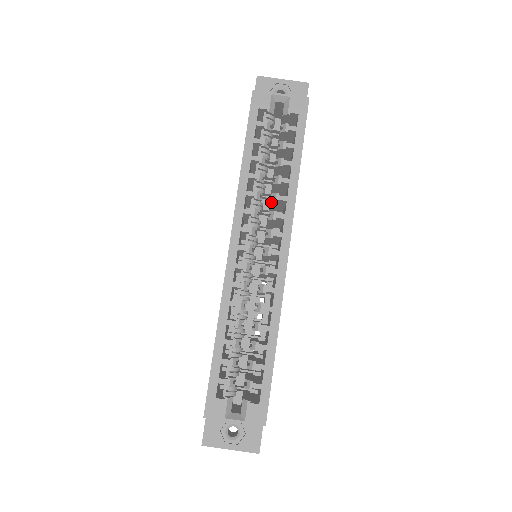
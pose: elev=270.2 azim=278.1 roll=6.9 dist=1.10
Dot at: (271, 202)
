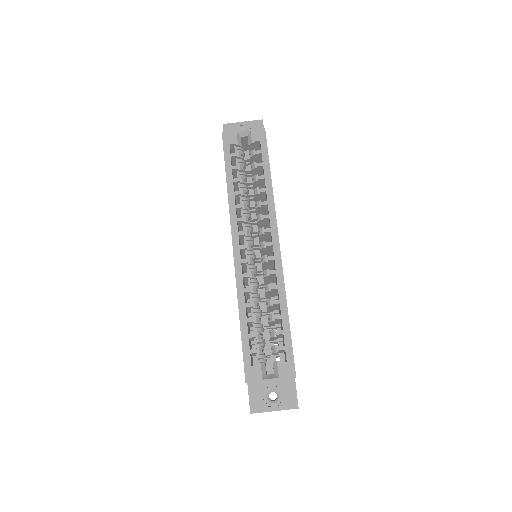
Dot at: (256, 209)
